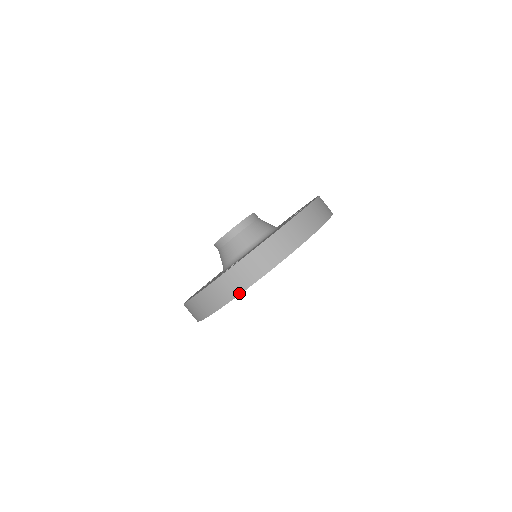
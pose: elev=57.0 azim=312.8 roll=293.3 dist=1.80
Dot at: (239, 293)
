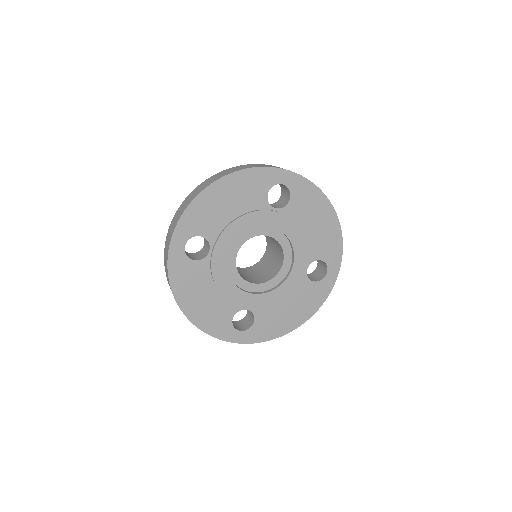
Dot at: (170, 241)
